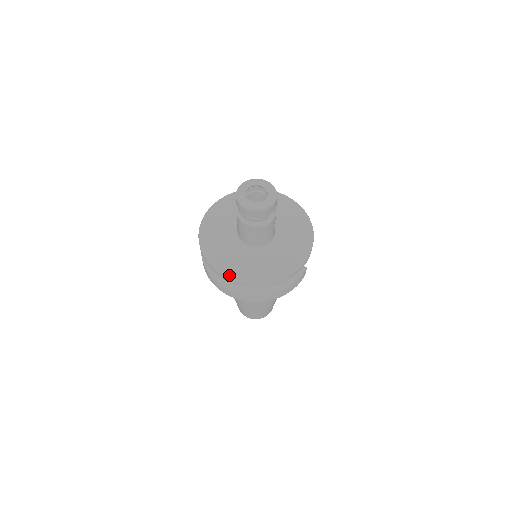
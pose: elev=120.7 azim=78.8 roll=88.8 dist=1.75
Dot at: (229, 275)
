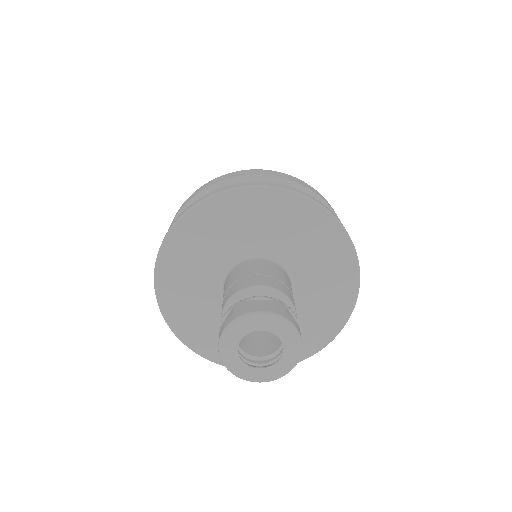
Dot at: occluded
